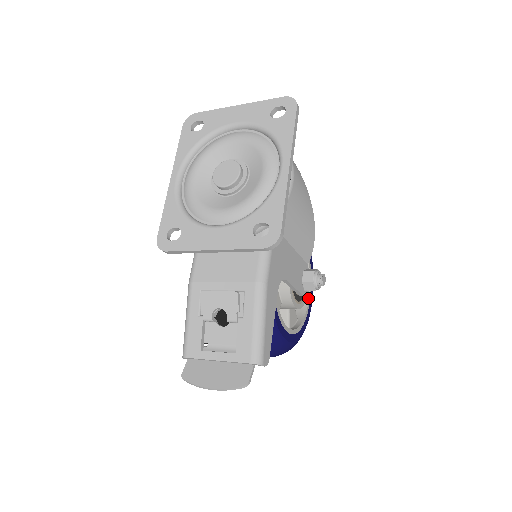
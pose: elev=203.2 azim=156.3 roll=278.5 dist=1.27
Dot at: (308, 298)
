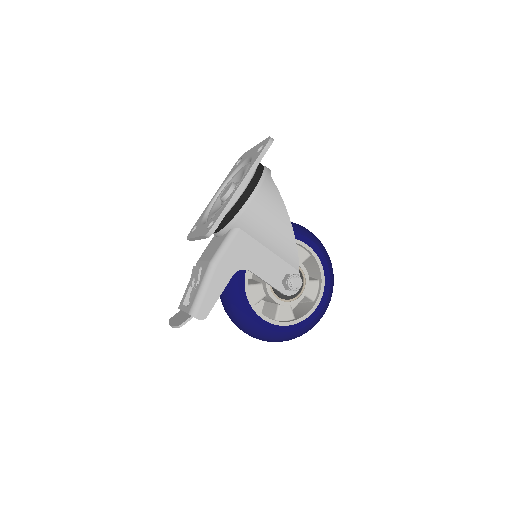
Dot at: (313, 306)
